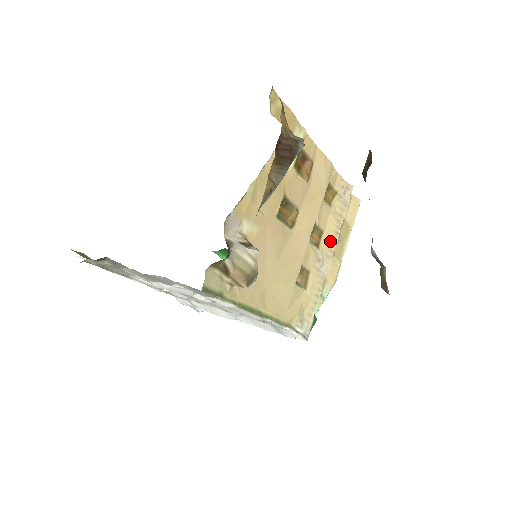
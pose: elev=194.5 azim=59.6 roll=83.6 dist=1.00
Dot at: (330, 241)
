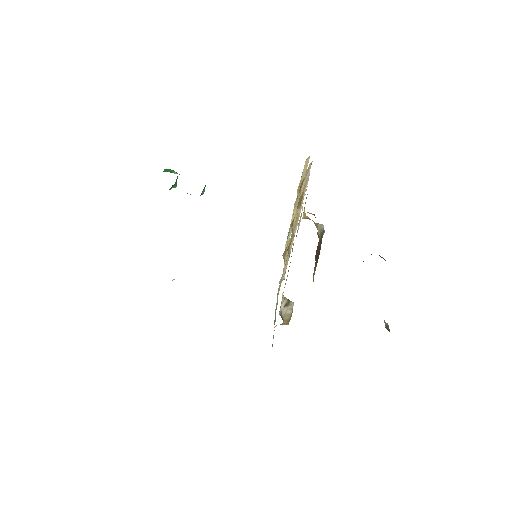
Dot at: occluded
